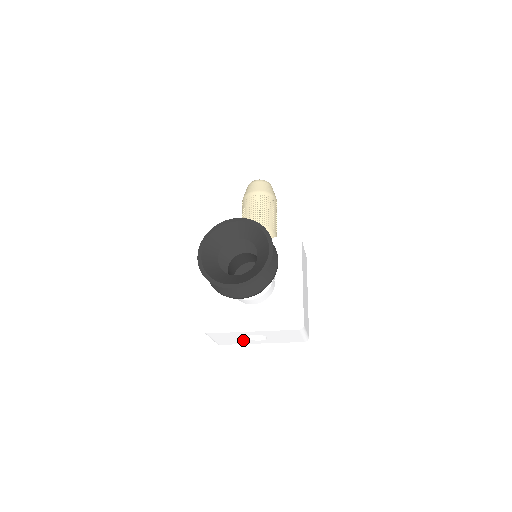
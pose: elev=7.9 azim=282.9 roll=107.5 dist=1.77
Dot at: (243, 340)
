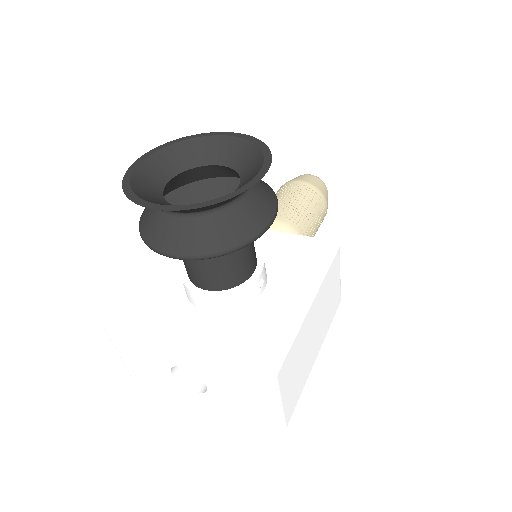
Dot at: (168, 379)
